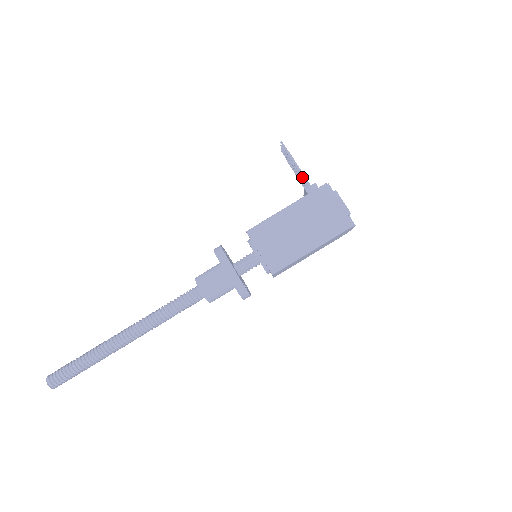
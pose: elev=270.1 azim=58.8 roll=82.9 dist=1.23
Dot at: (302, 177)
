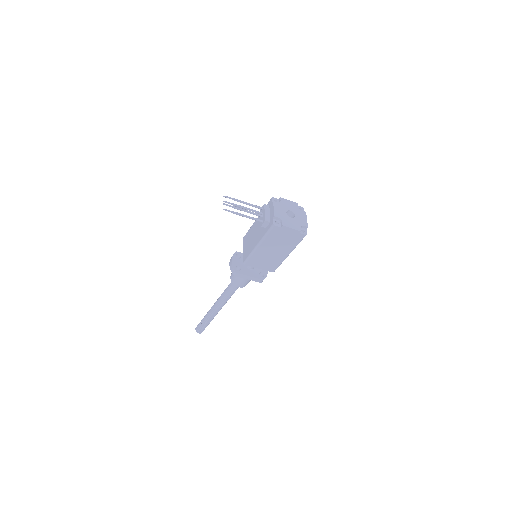
Dot at: occluded
